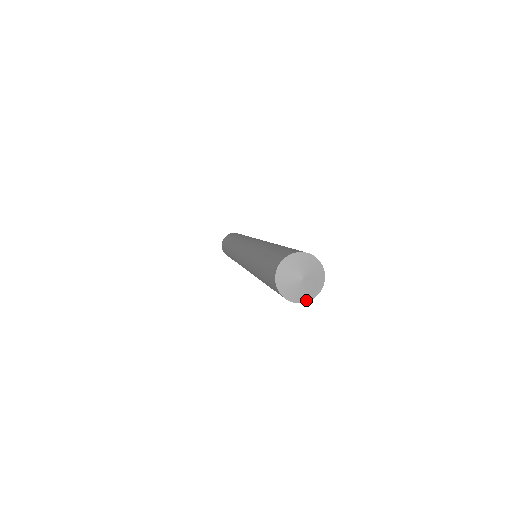
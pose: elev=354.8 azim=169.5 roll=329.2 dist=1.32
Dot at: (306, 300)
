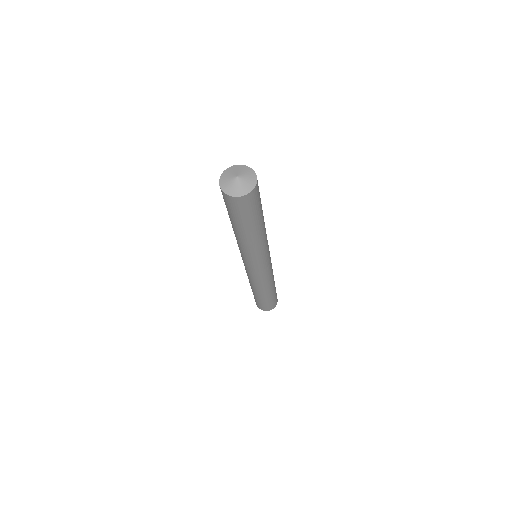
Dot at: (250, 190)
